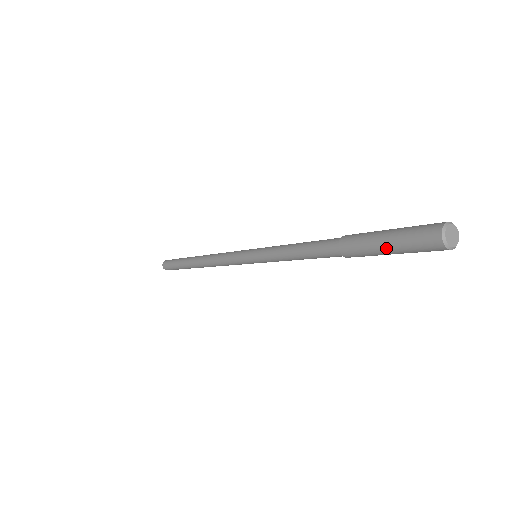
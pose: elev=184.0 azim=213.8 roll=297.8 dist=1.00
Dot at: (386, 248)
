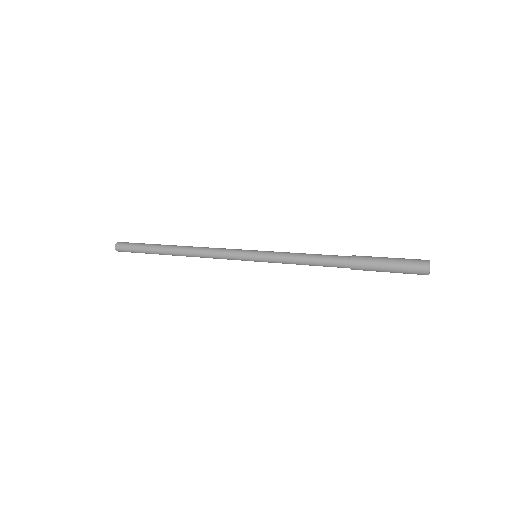
Dot at: occluded
